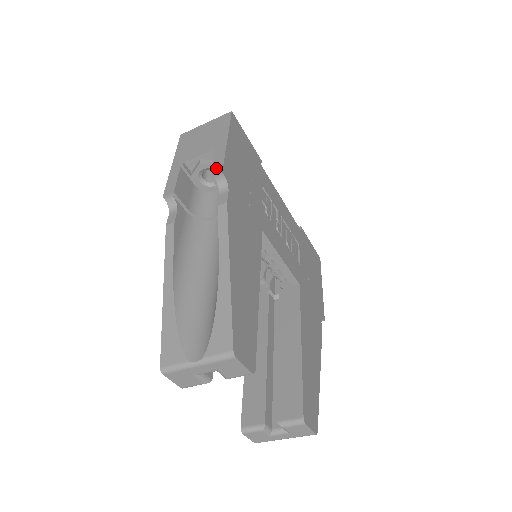
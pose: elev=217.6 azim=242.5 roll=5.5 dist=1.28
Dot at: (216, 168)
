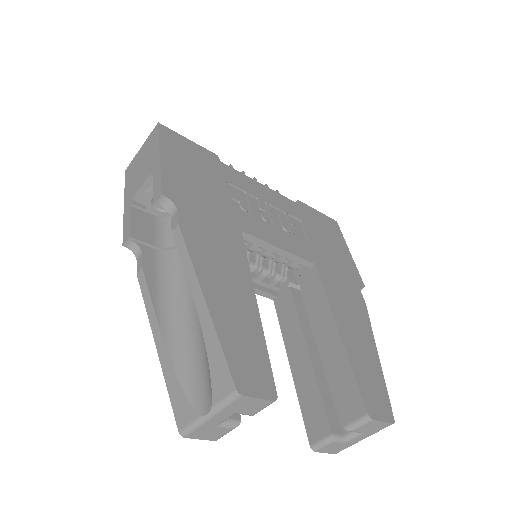
Dot at: (156, 192)
